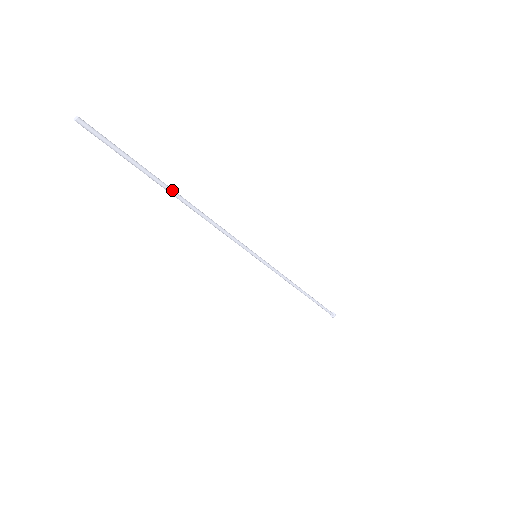
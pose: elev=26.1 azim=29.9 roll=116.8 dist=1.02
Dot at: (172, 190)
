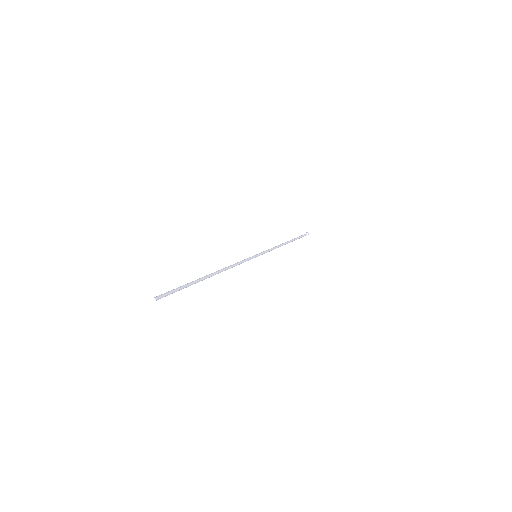
Dot at: (206, 278)
